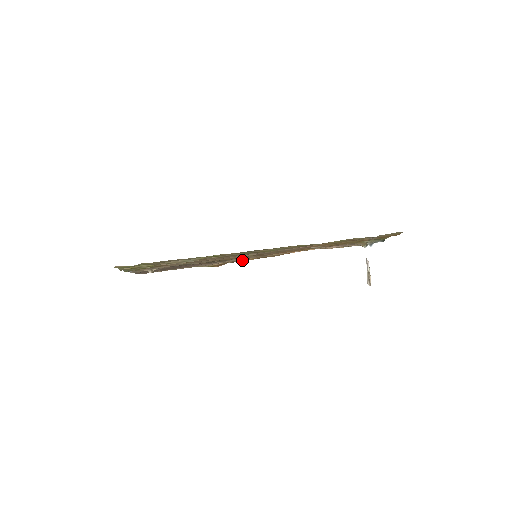
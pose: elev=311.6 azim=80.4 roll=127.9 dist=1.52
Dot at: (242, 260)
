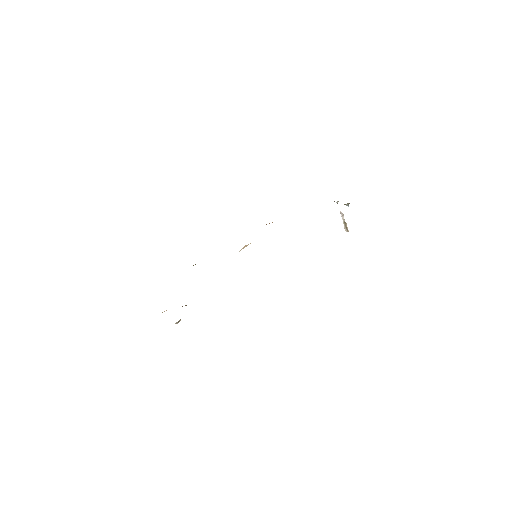
Dot at: occluded
